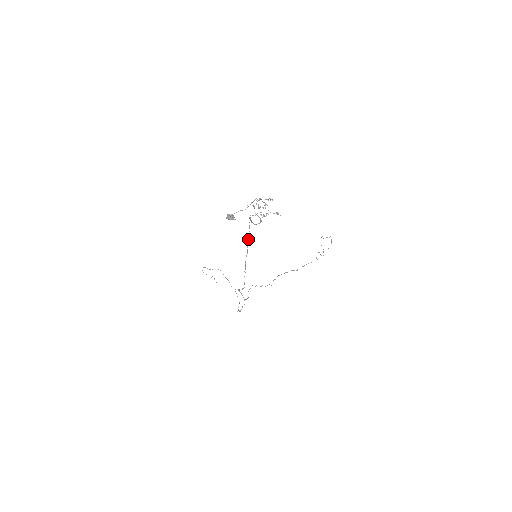
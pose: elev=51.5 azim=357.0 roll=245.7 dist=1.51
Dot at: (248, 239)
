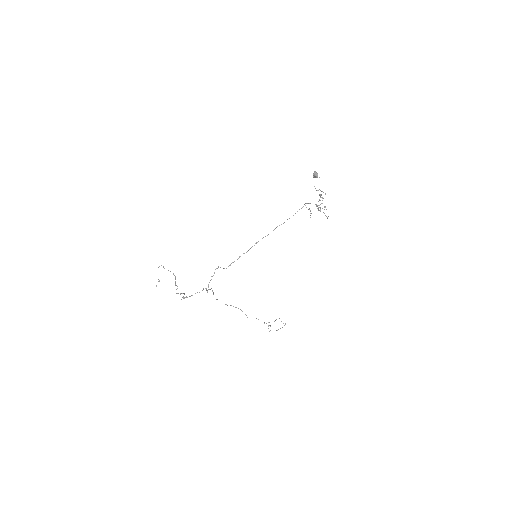
Dot at: occluded
